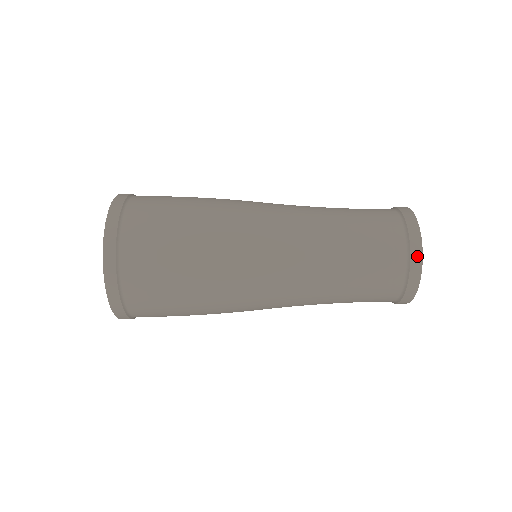
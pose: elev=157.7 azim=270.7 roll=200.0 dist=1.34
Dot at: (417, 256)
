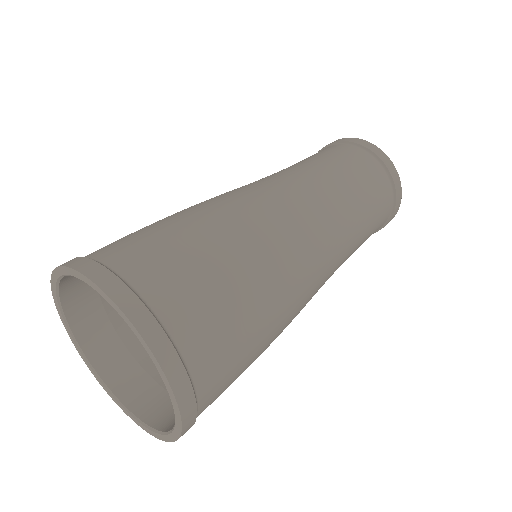
Dot at: (382, 155)
